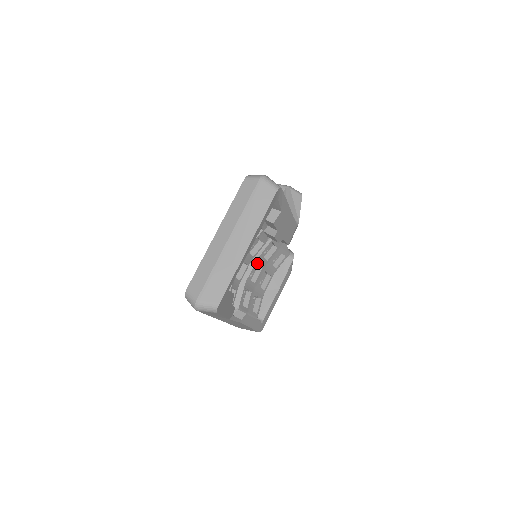
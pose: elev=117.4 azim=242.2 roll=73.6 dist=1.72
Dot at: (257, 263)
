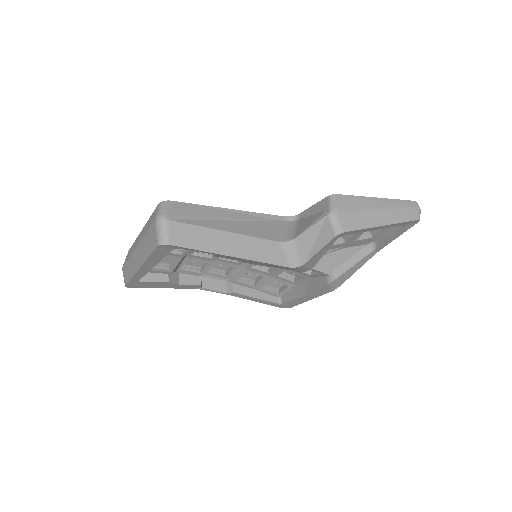
Dot at: occluded
